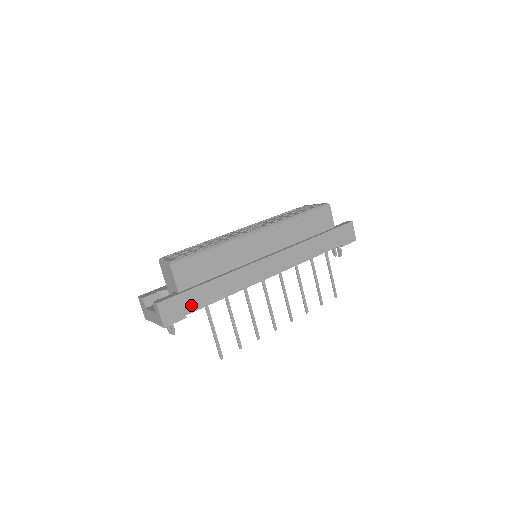
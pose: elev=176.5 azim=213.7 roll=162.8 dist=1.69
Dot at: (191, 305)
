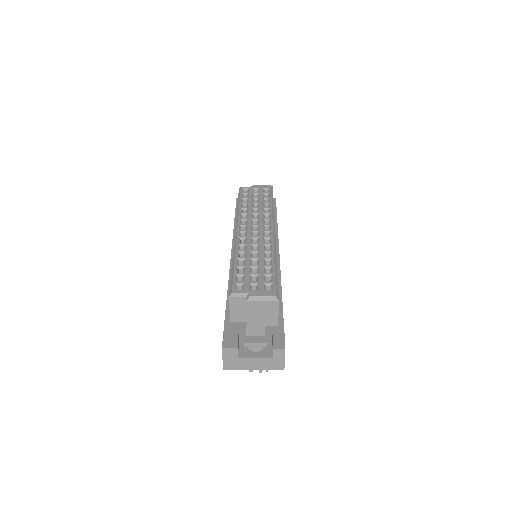
Dot at: occluded
